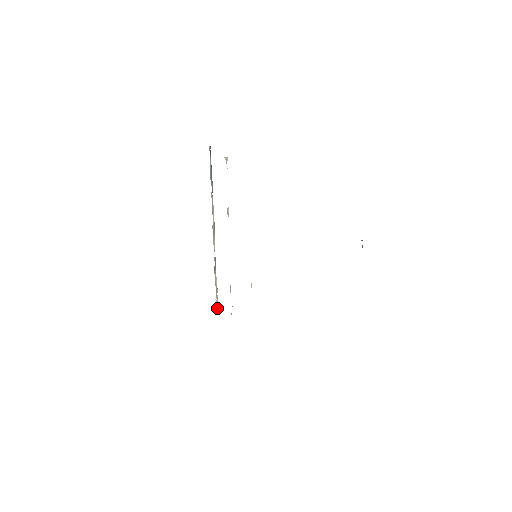
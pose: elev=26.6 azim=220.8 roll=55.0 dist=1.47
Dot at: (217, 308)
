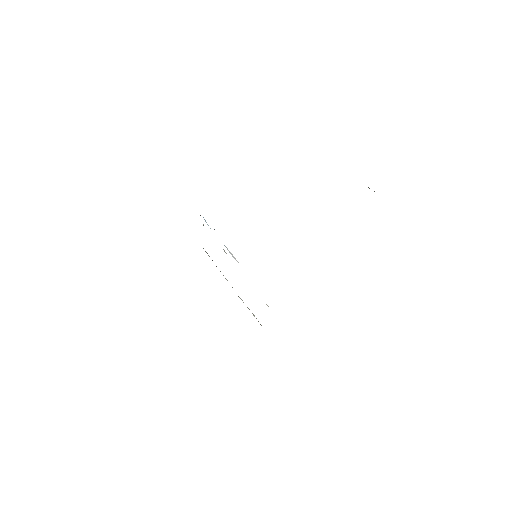
Dot at: (260, 324)
